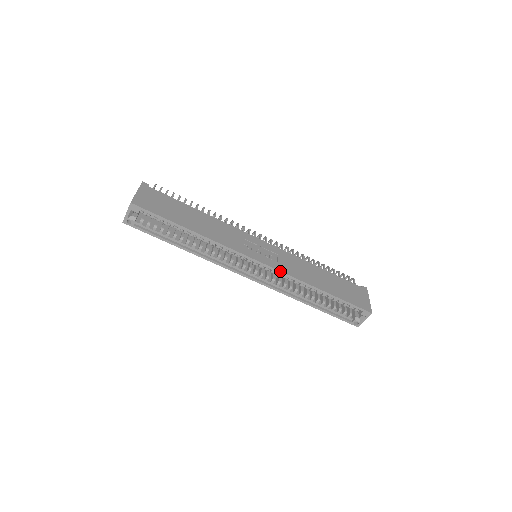
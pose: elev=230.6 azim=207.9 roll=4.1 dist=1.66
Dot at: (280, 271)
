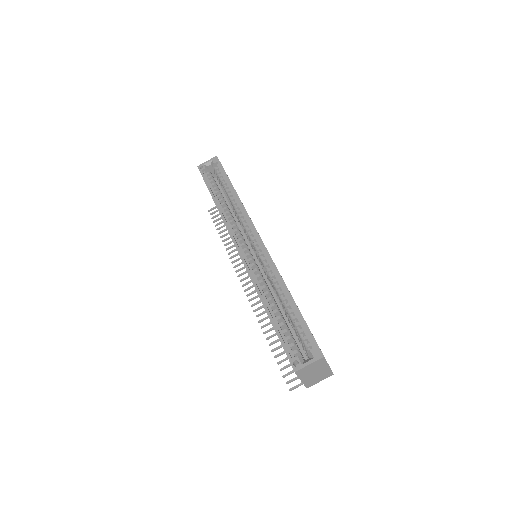
Dot at: occluded
